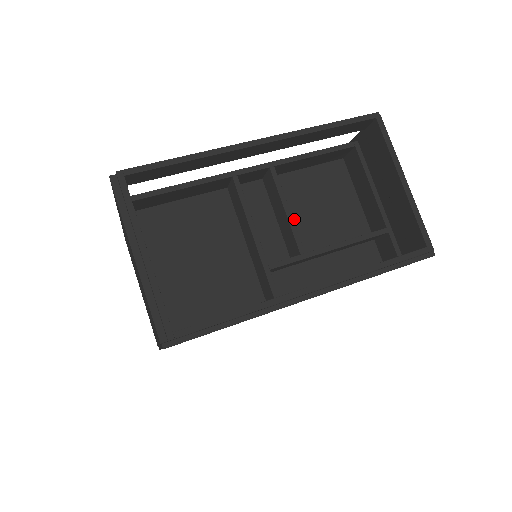
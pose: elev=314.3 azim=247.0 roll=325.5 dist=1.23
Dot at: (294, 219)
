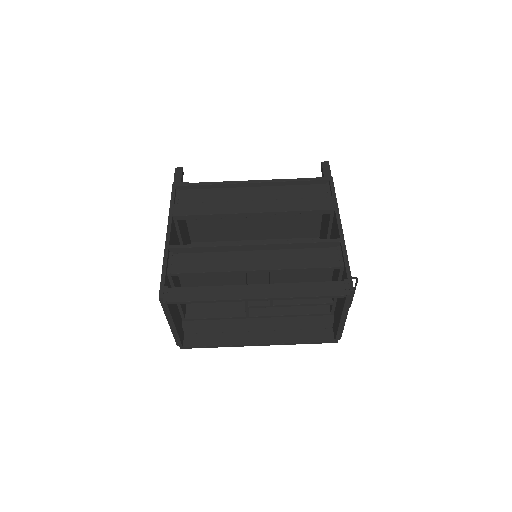
Dot at: (281, 274)
